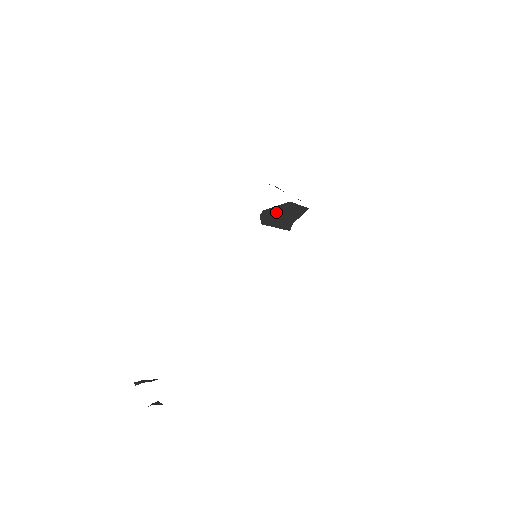
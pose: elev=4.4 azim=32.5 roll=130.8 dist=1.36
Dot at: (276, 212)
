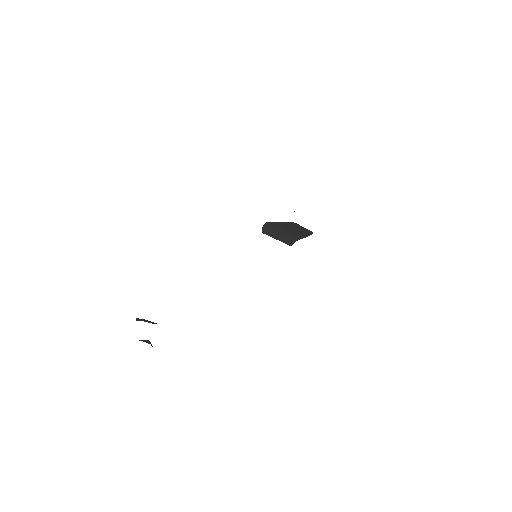
Dot at: (280, 227)
